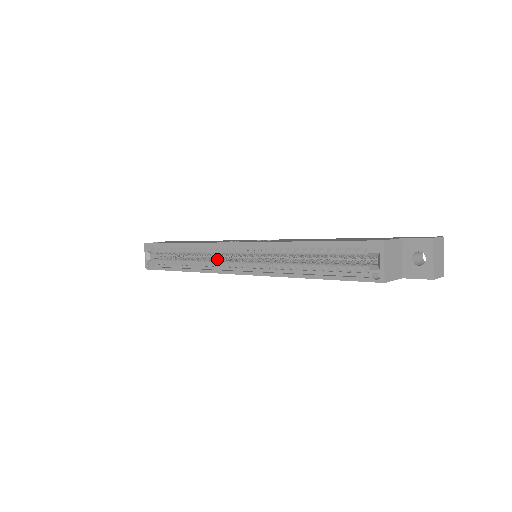
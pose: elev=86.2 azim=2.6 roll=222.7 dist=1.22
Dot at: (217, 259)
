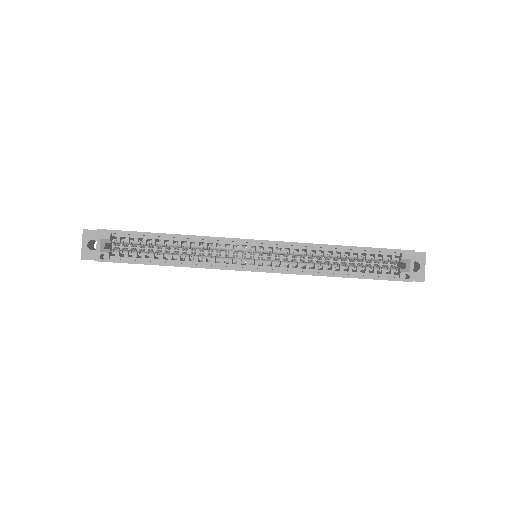
Dot at: (220, 255)
